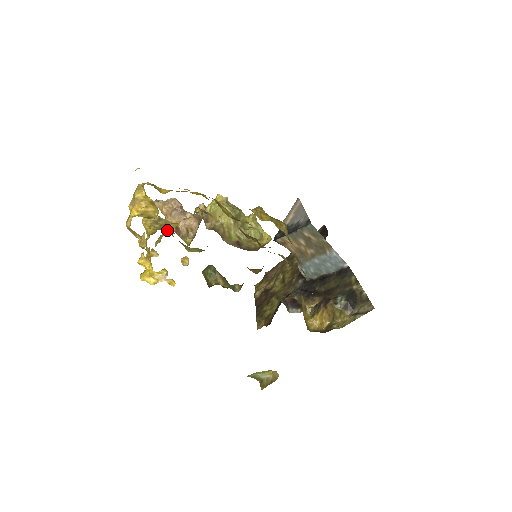
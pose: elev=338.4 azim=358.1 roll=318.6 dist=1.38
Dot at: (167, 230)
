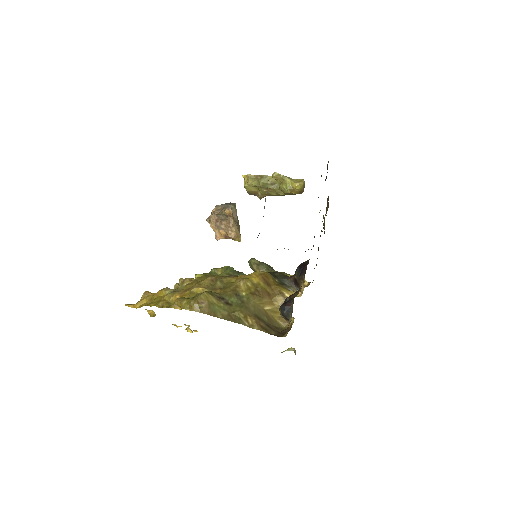
Dot at: (195, 276)
